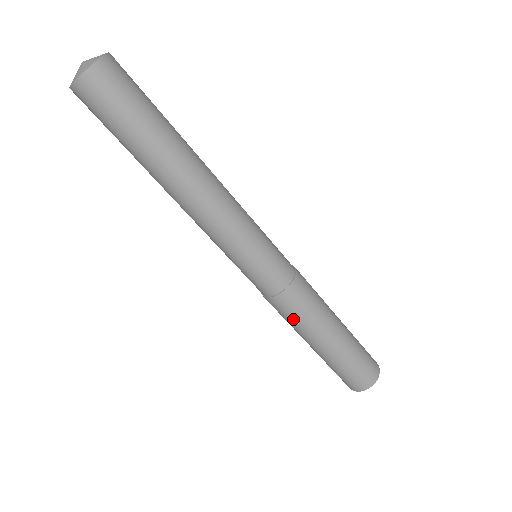
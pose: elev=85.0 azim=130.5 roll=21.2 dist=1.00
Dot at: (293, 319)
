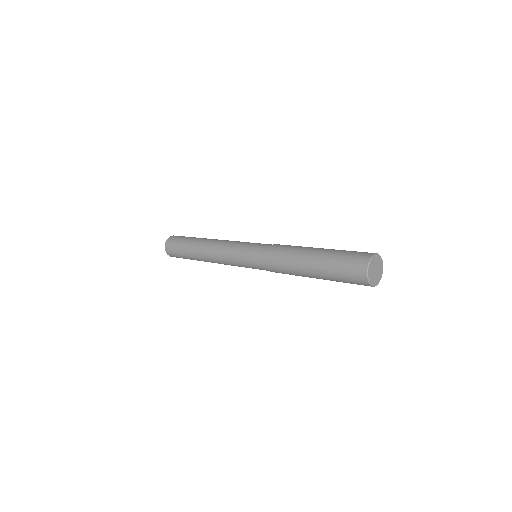
Dot at: (283, 262)
